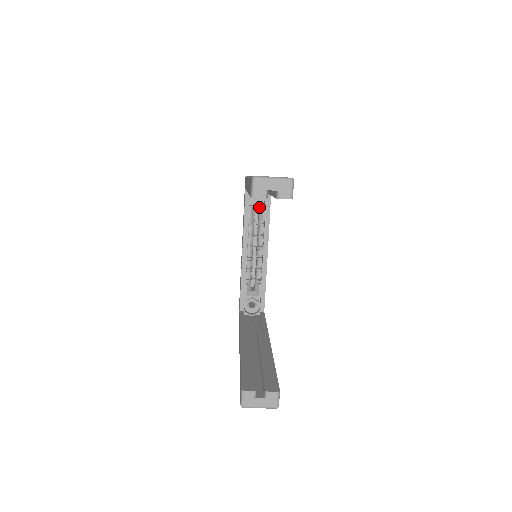
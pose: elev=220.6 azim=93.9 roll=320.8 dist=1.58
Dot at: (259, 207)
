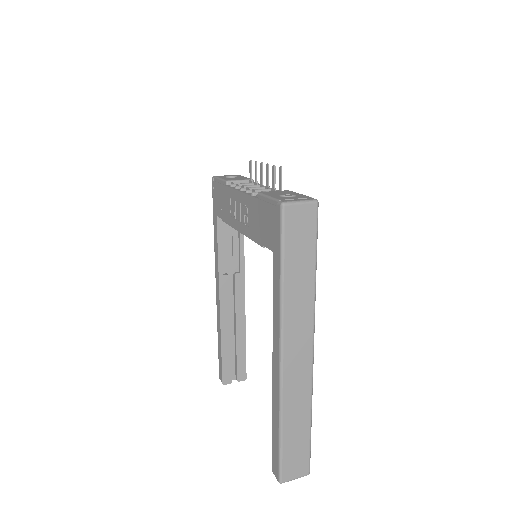
Dot at: occluded
